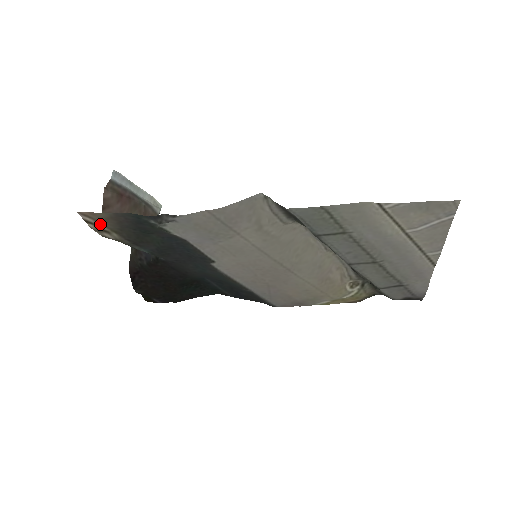
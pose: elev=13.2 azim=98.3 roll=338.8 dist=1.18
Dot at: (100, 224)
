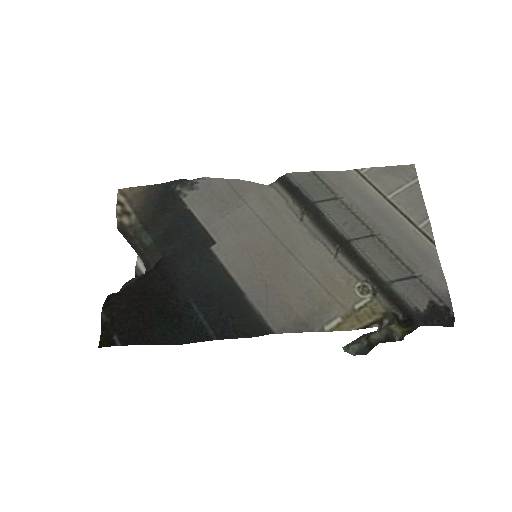
Dot at: (128, 204)
